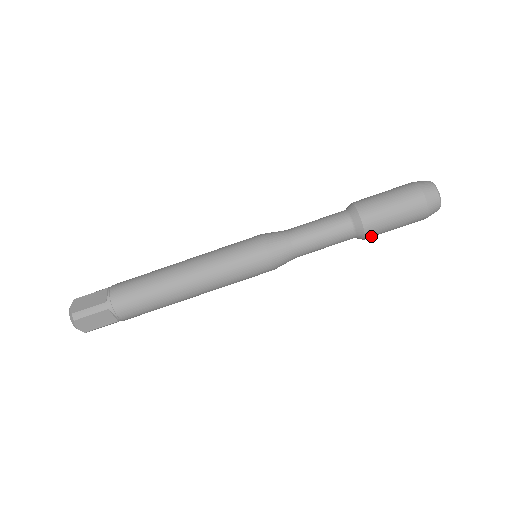
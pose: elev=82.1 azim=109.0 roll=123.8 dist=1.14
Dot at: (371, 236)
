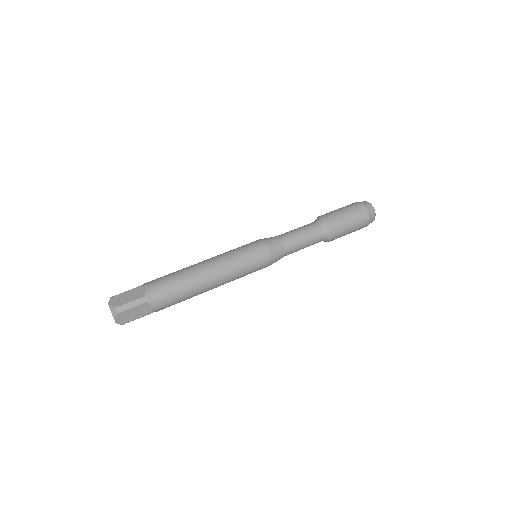
Dot at: (332, 222)
